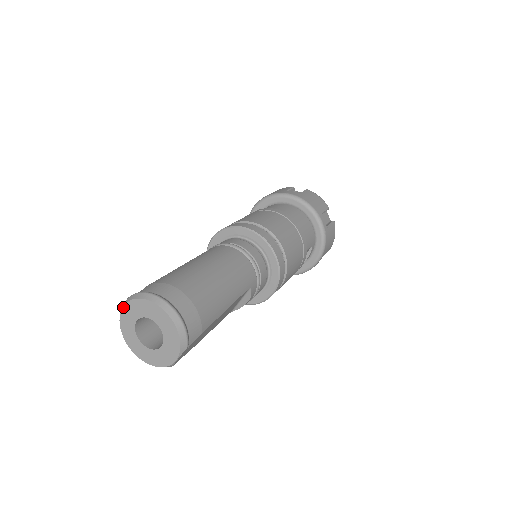
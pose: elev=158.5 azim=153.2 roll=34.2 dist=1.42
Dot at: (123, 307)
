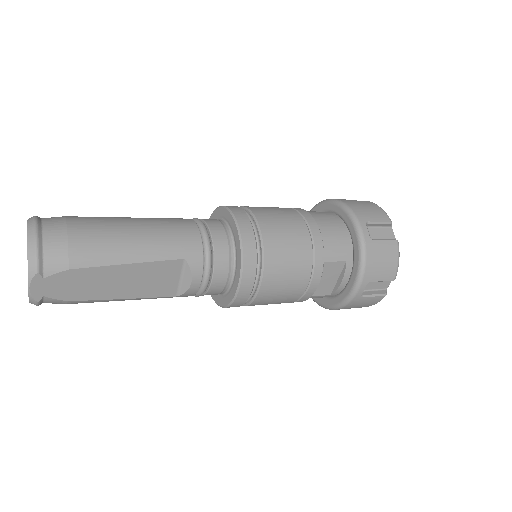
Dot at: occluded
